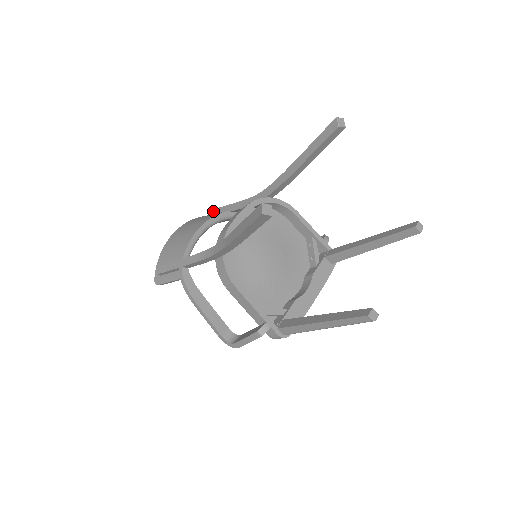
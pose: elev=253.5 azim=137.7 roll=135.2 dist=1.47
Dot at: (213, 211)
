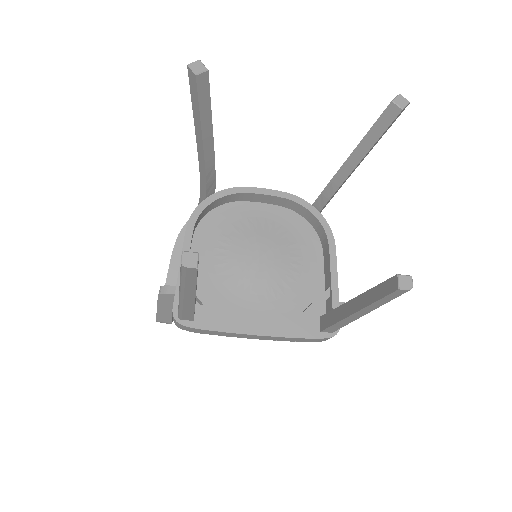
Dot at: occluded
